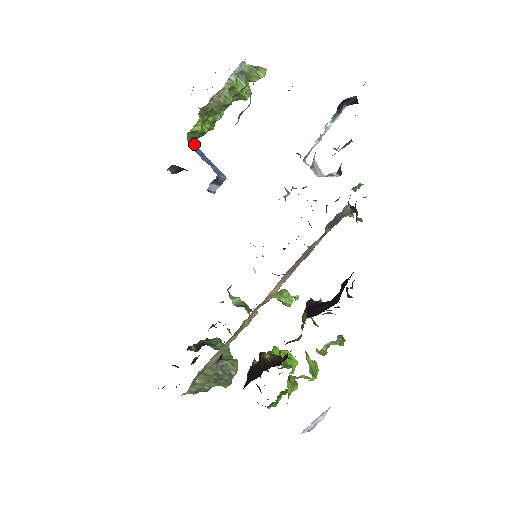
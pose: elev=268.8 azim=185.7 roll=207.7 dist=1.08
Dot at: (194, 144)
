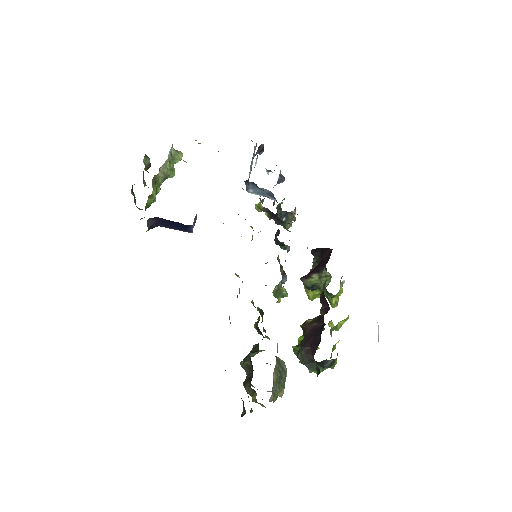
Dot at: occluded
